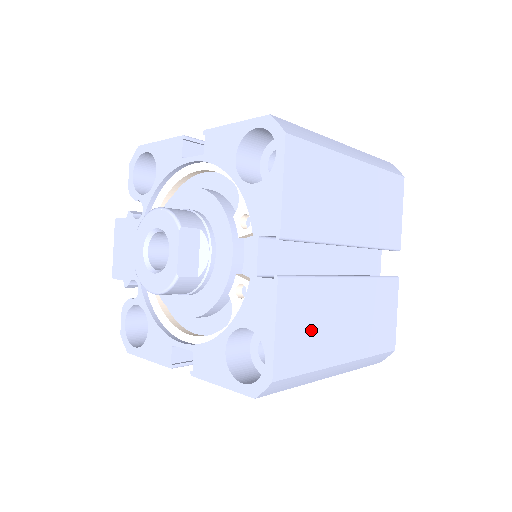
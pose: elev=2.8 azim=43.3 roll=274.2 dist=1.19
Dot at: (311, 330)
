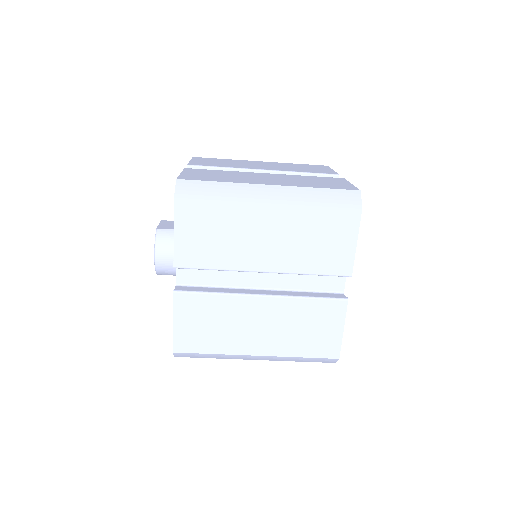
Dot at: (220, 176)
